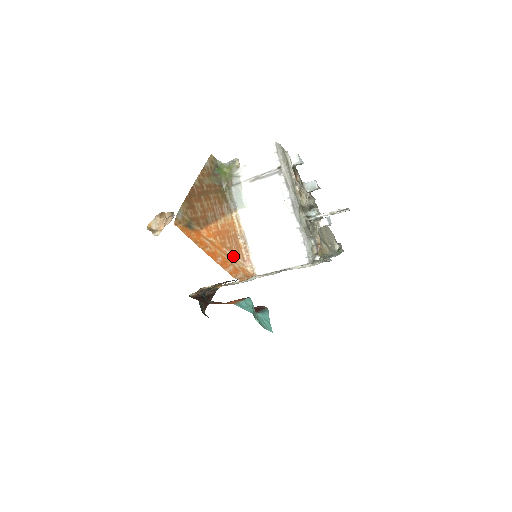
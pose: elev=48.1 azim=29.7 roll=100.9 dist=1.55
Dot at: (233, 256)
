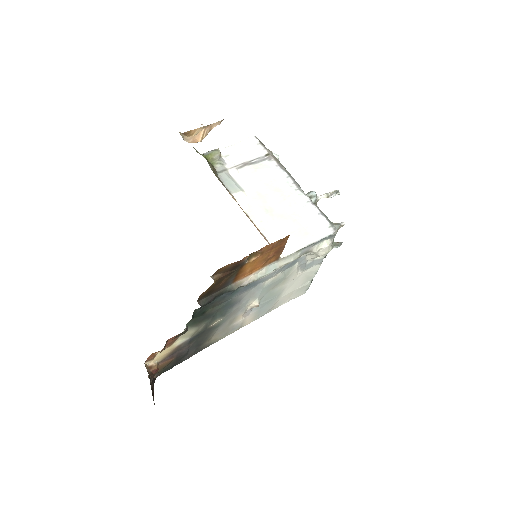
Dot at: occluded
